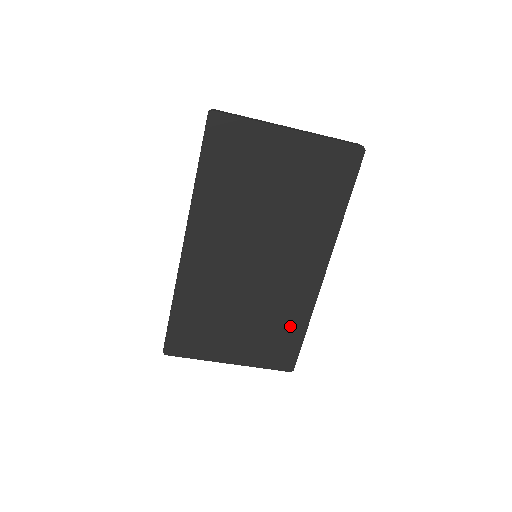
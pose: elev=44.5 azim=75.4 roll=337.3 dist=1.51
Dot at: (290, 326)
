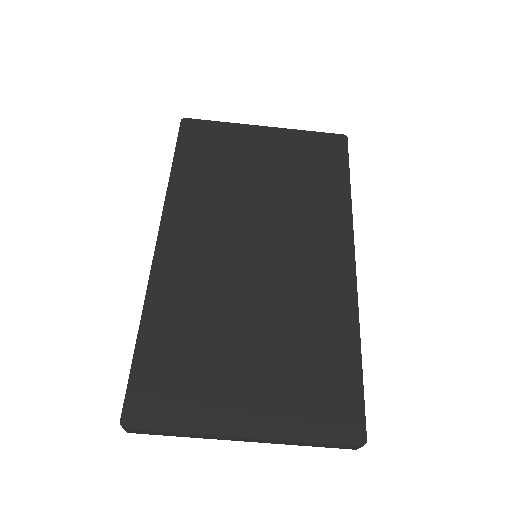
Dot at: (332, 349)
